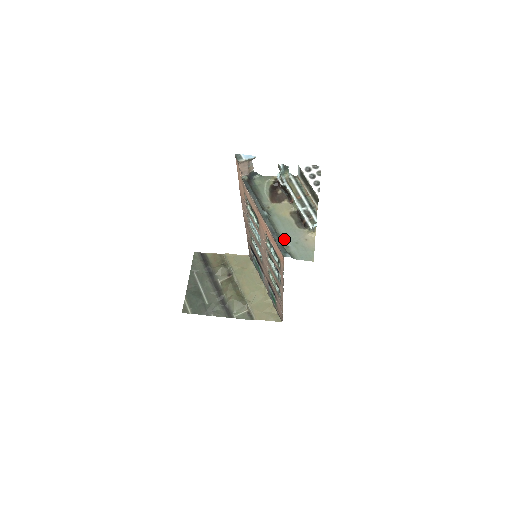
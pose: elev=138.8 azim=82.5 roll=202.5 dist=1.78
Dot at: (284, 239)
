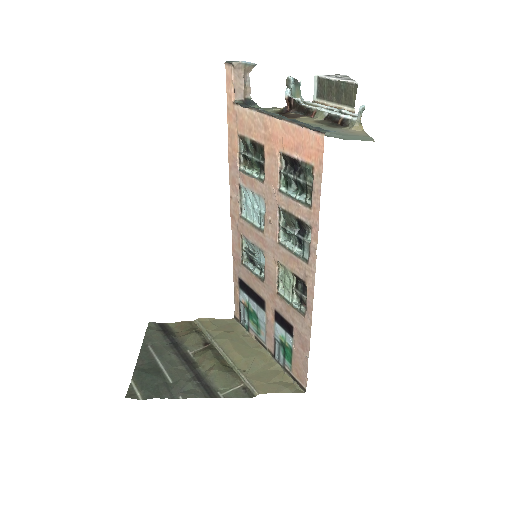
Dot at: occluded
